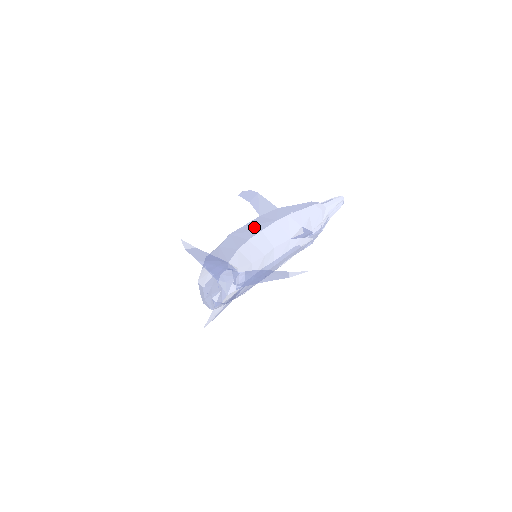
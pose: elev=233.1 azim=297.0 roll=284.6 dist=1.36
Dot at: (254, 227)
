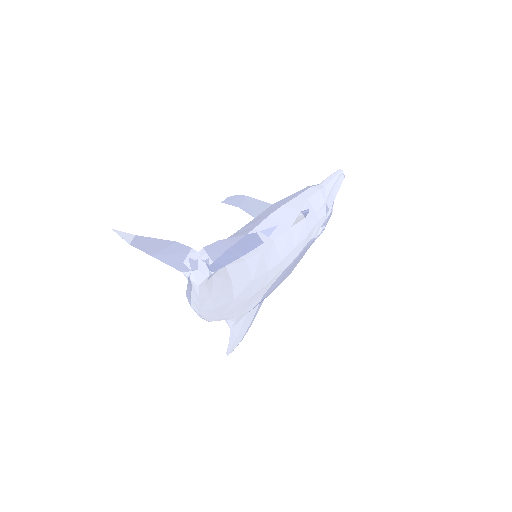
Dot at: (247, 228)
